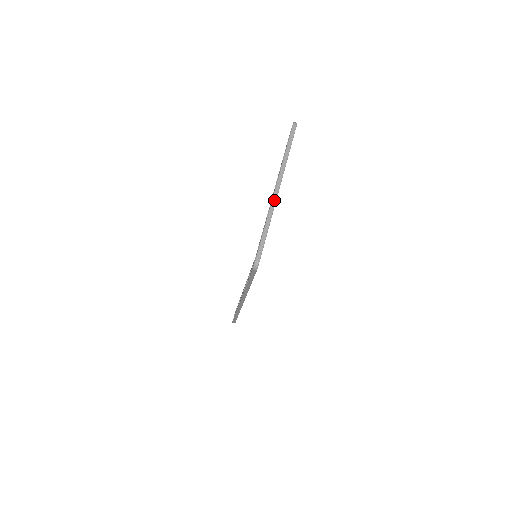
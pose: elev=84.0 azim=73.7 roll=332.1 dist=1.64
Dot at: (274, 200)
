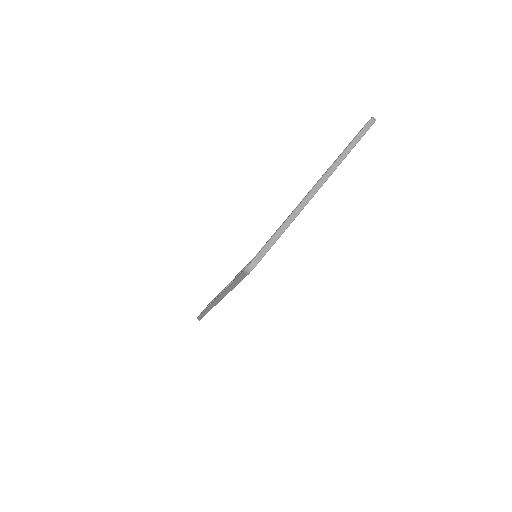
Dot at: (309, 197)
